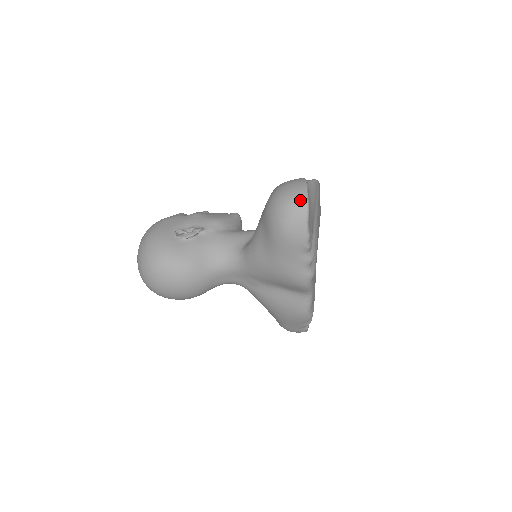
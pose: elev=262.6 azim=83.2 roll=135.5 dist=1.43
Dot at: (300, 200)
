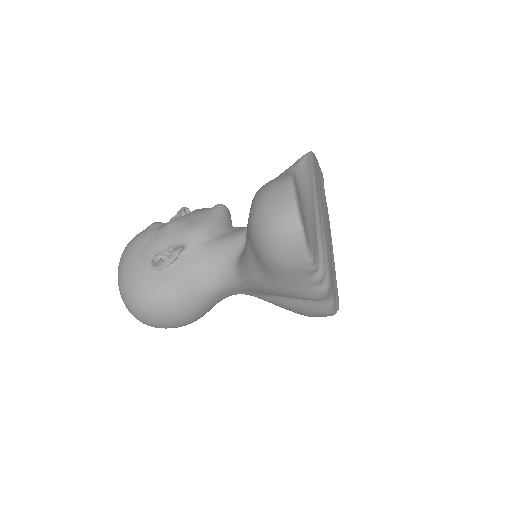
Dot at: (289, 221)
